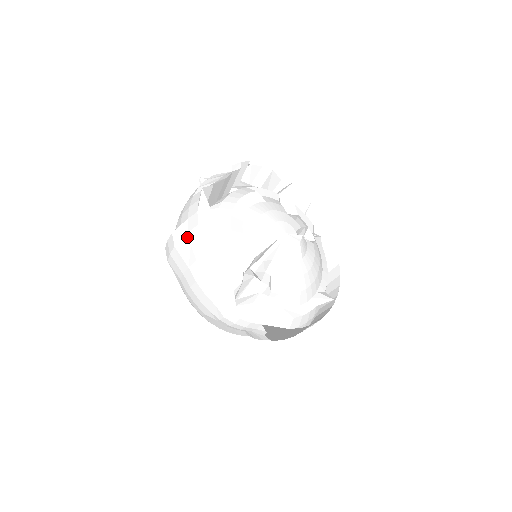
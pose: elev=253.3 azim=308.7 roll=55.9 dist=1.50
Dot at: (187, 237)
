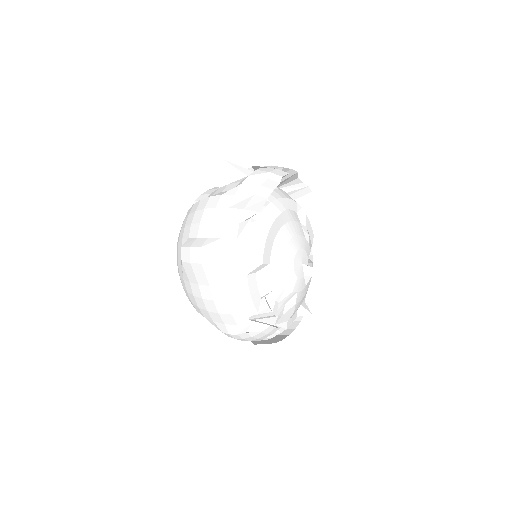
Dot at: (218, 260)
